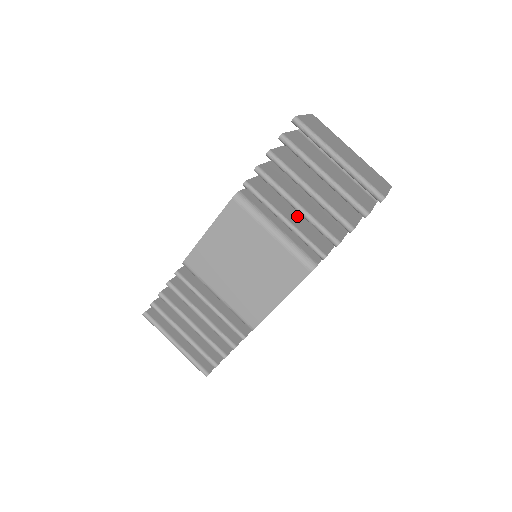
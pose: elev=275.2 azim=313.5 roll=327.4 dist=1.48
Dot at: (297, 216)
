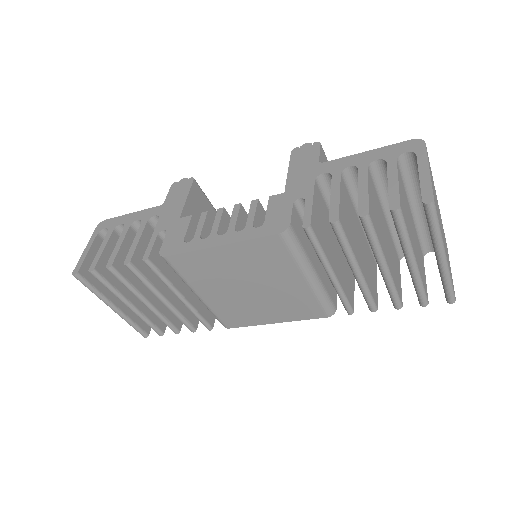
Dot at: (338, 254)
